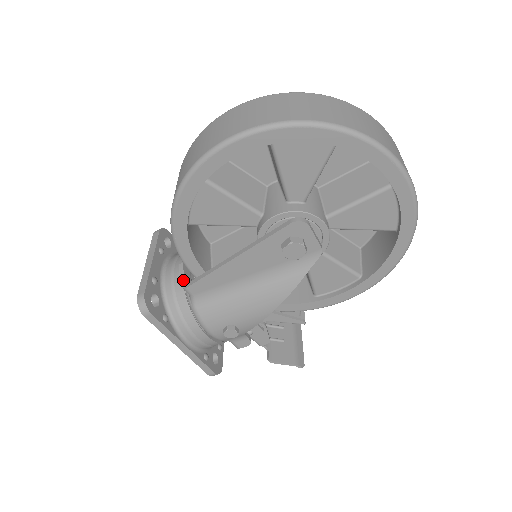
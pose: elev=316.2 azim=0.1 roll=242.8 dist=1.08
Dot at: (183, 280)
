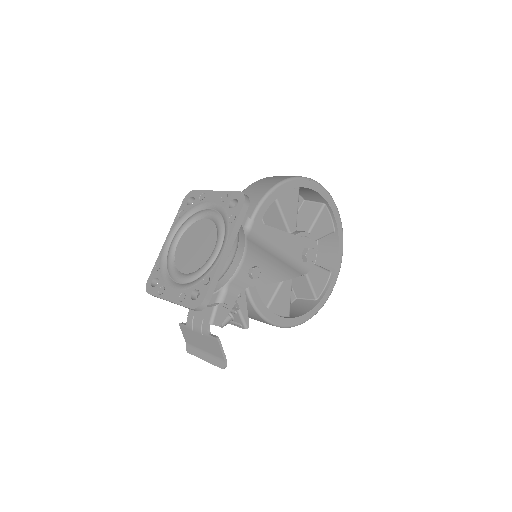
Dot at: occluded
